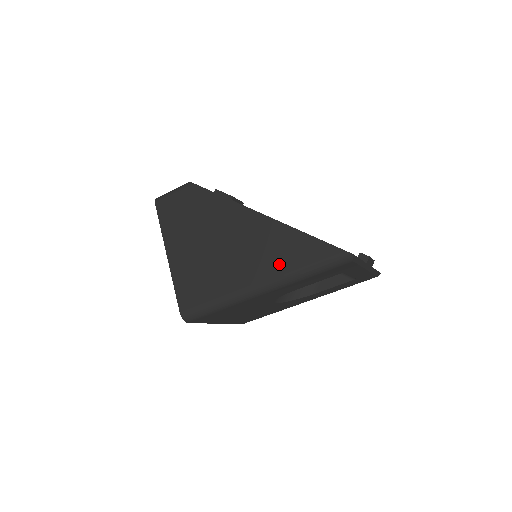
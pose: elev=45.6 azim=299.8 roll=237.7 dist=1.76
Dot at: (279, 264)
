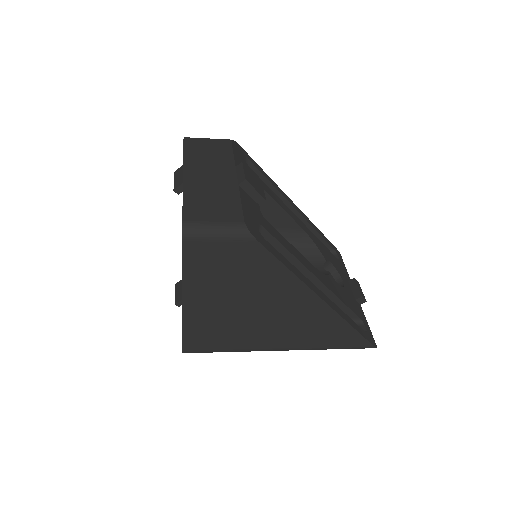
Dot at: (313, 341)
